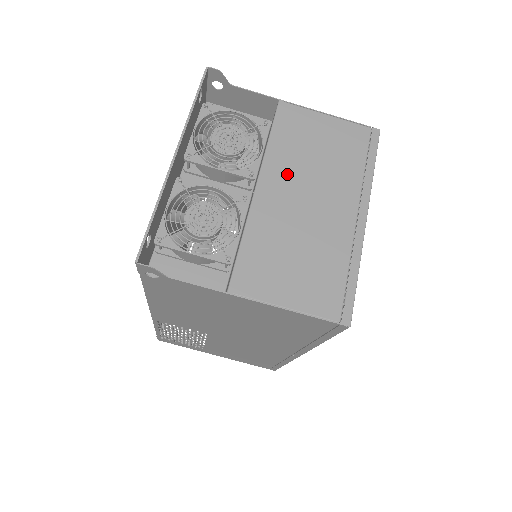
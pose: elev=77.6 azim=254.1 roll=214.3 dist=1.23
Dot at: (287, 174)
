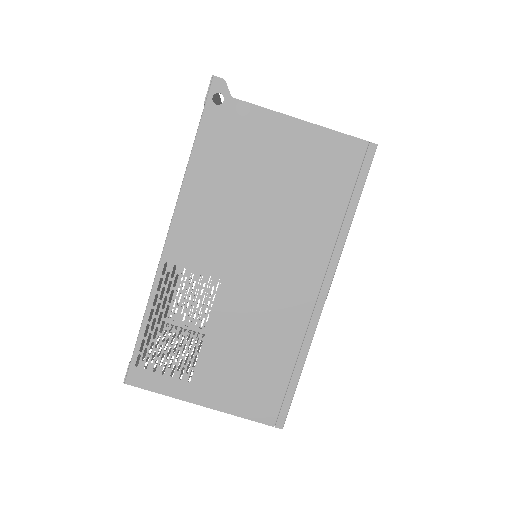
Dot at: occluded
